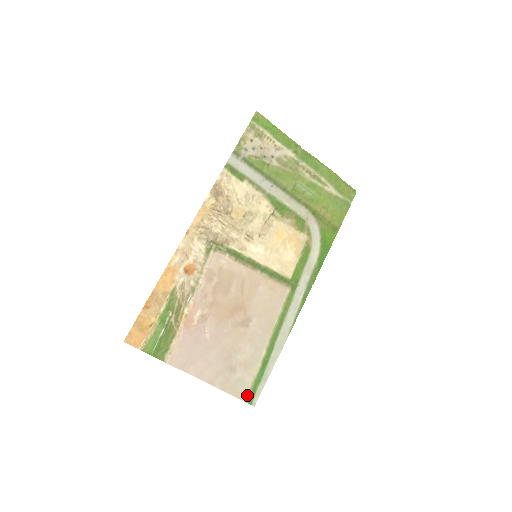
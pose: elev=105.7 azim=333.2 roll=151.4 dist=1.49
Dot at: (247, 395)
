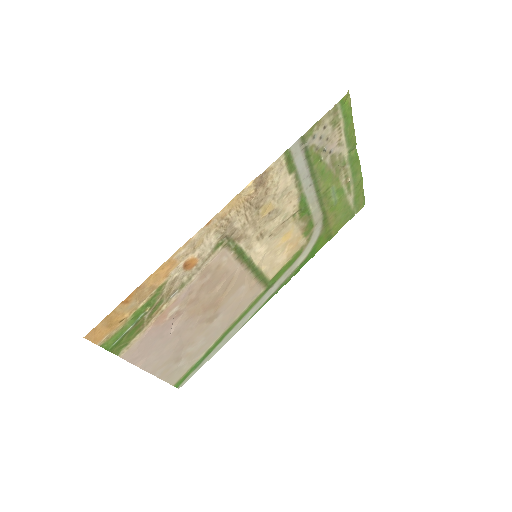
Dot at: (178, 380)
